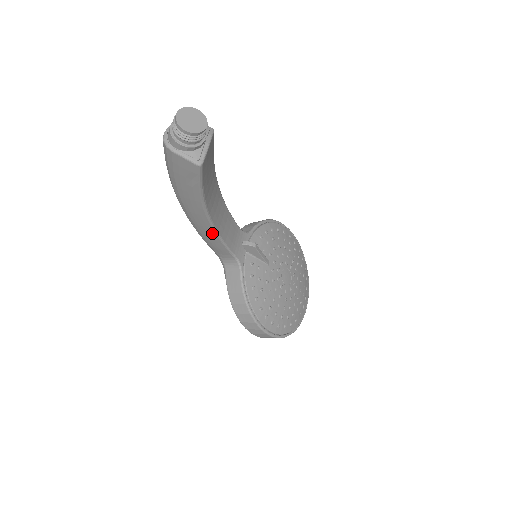
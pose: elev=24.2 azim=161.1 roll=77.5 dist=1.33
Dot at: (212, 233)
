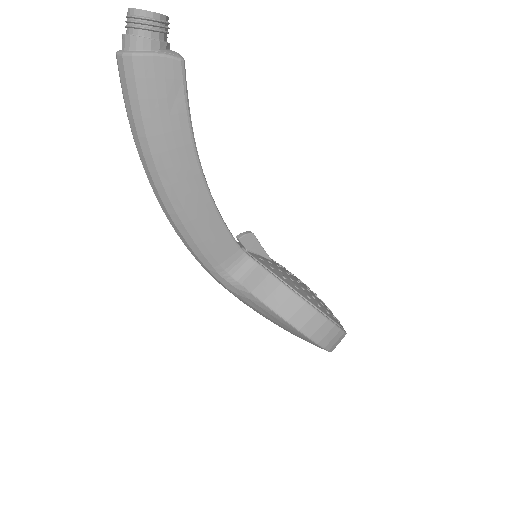
Dot at: (211, 212)
